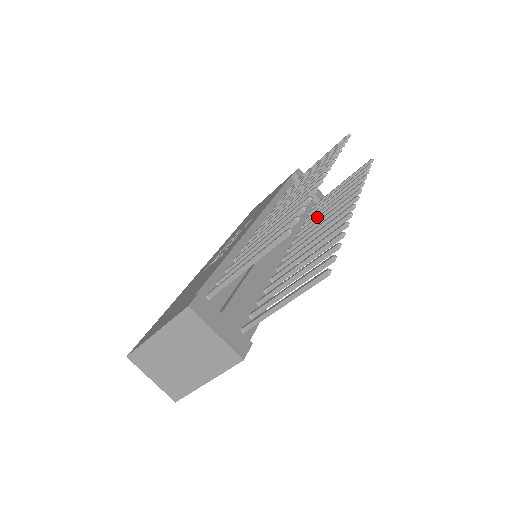
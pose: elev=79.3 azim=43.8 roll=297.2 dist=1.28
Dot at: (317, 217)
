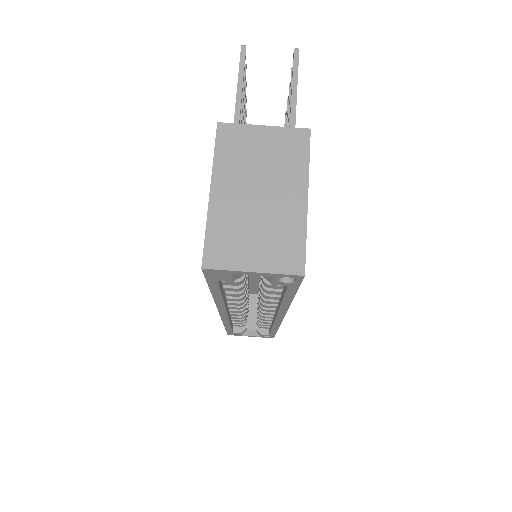
Dot at: occluded
